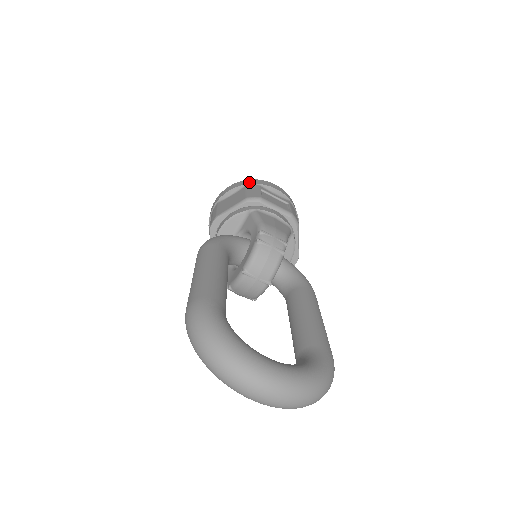
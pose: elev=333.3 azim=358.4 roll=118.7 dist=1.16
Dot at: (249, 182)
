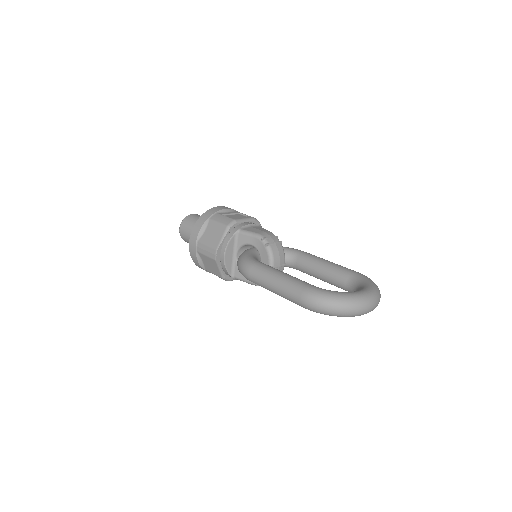
Dot at: (208, 215)
